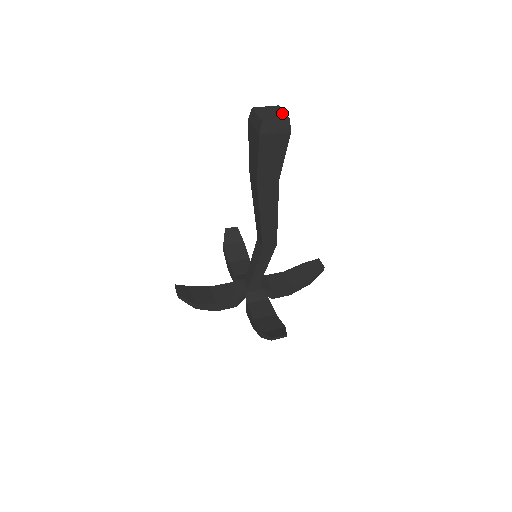
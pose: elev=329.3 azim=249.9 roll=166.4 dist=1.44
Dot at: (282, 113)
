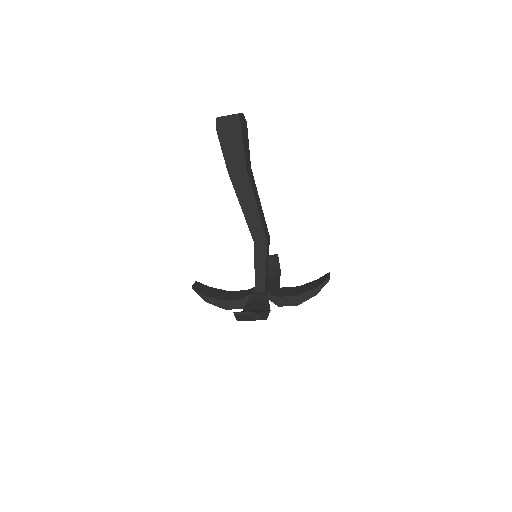
Dot at: occluded
